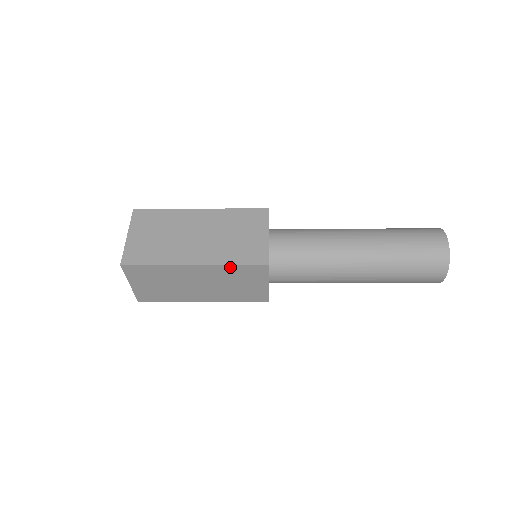
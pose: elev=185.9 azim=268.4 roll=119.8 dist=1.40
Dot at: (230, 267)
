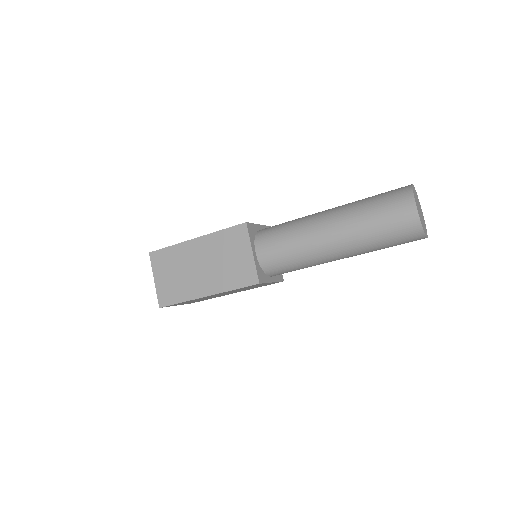
Dot at: (219, 235)
